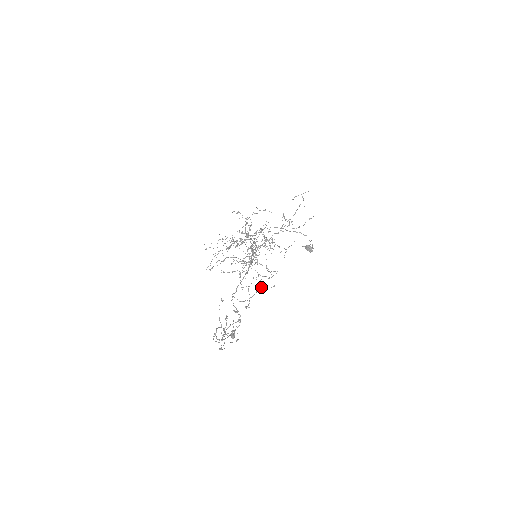
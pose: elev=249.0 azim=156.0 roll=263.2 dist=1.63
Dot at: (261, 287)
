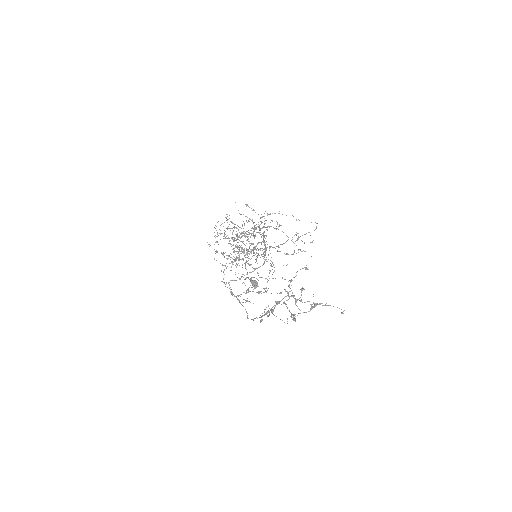
Dot at: occluded
